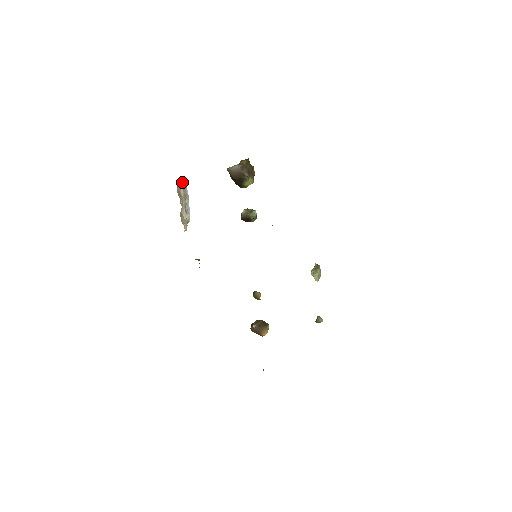
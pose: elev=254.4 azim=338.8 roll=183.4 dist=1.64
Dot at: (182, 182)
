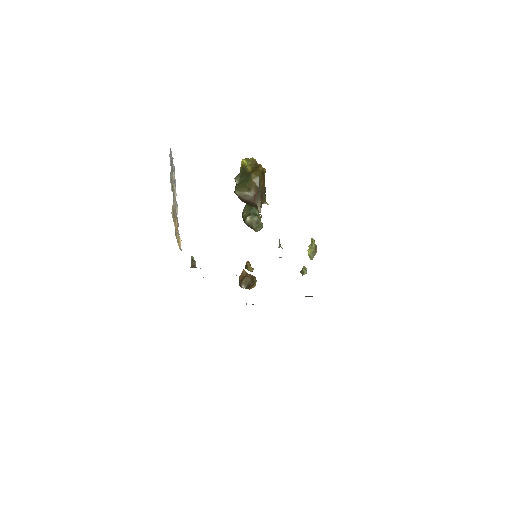
Dot at: (174, 190)
